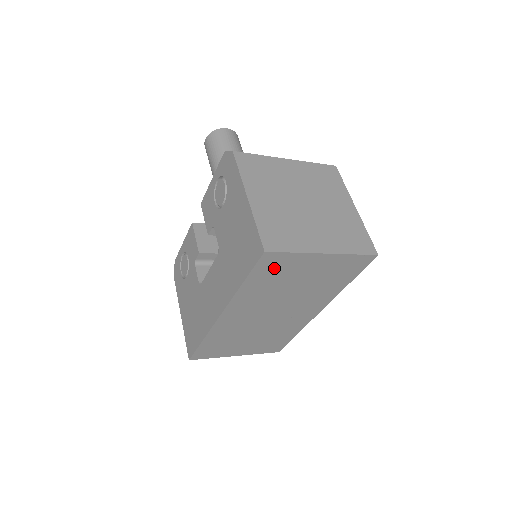
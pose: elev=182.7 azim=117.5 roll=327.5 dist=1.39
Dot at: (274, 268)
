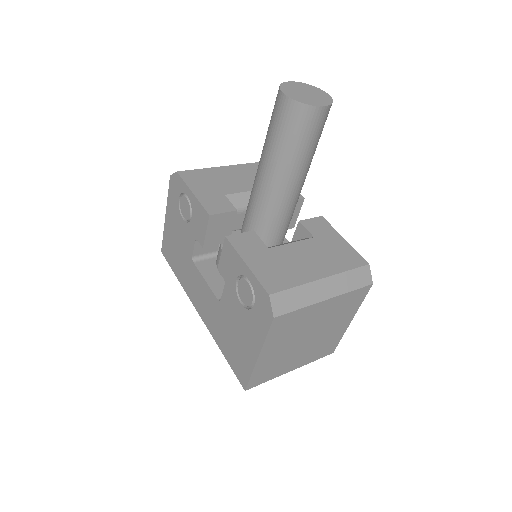
Dot at: occluded
